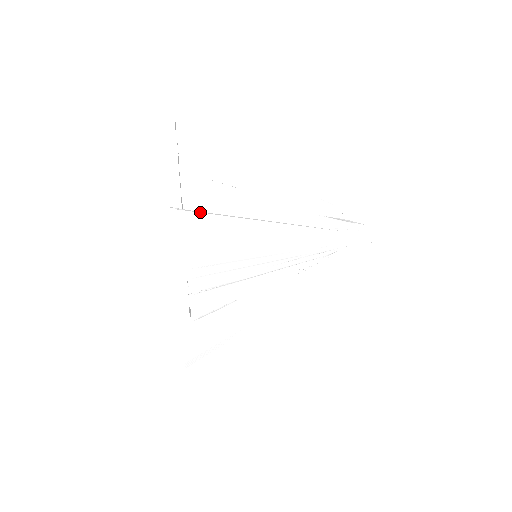
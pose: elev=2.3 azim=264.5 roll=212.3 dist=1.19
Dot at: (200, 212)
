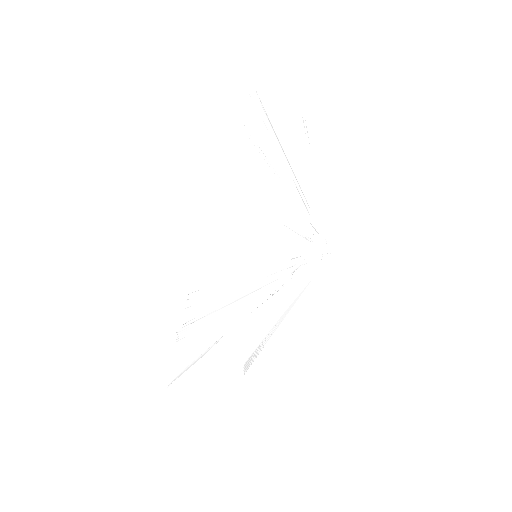
Dot at: occluded
